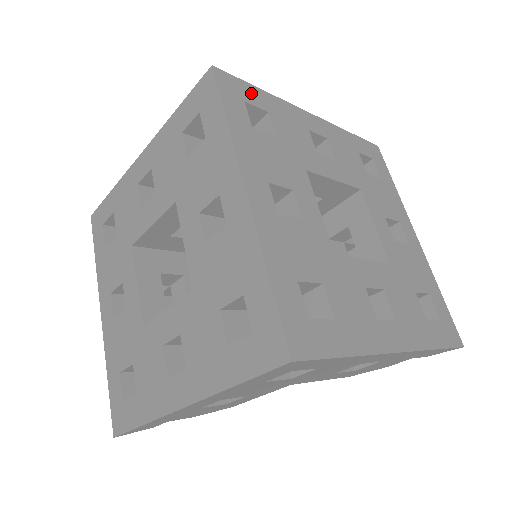
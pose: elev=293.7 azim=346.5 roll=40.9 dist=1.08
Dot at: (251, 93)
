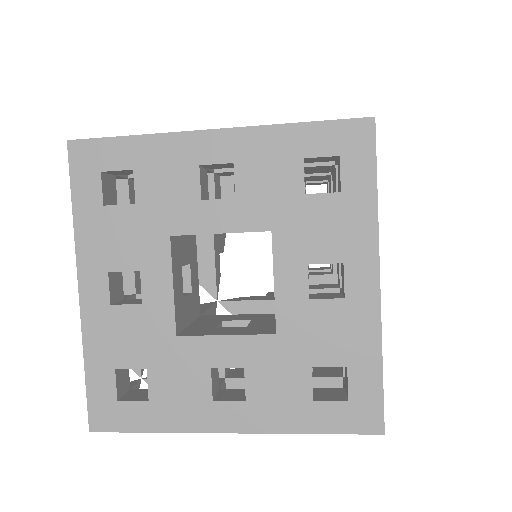
Dot at: occluded
